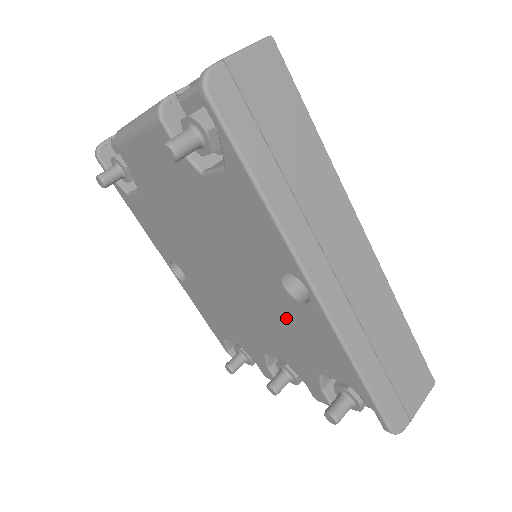
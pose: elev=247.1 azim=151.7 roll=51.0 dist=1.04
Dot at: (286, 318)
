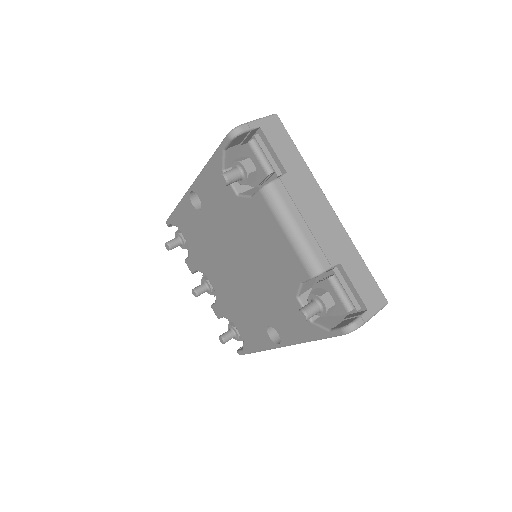
Dot at: (249, 315)
